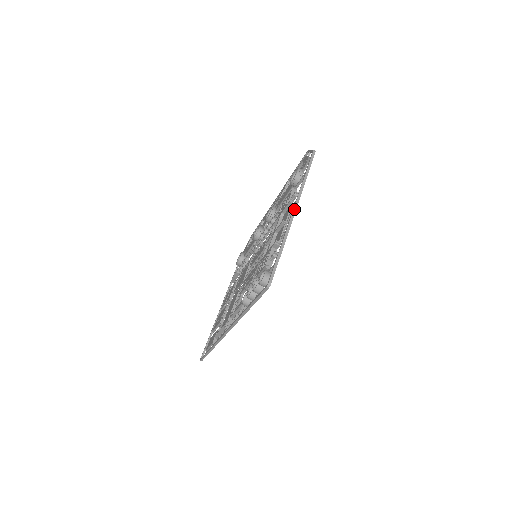
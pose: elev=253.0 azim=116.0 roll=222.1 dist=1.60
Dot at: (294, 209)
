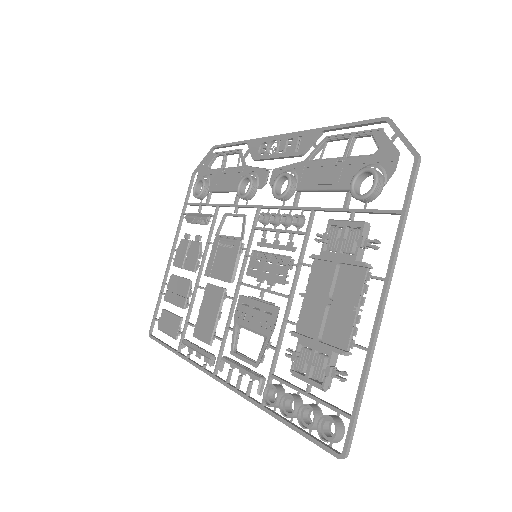
Dot at: (384, 303)
